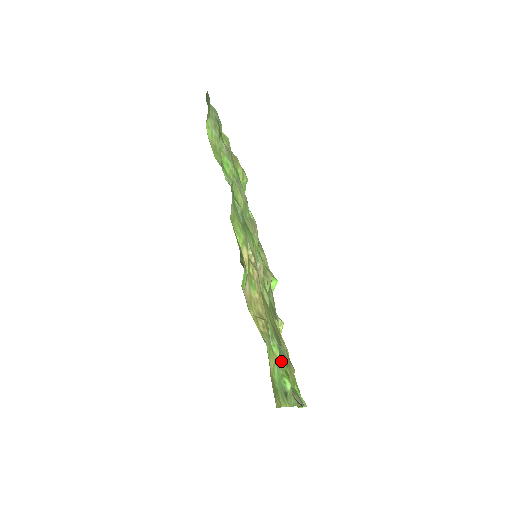
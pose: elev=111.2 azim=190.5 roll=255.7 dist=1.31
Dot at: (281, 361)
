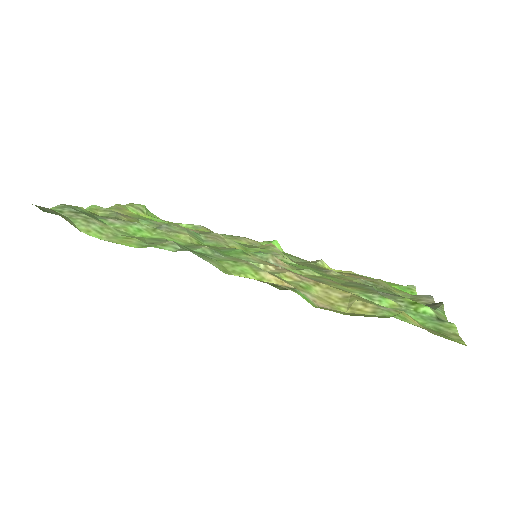
Dot at: (396, 302)
